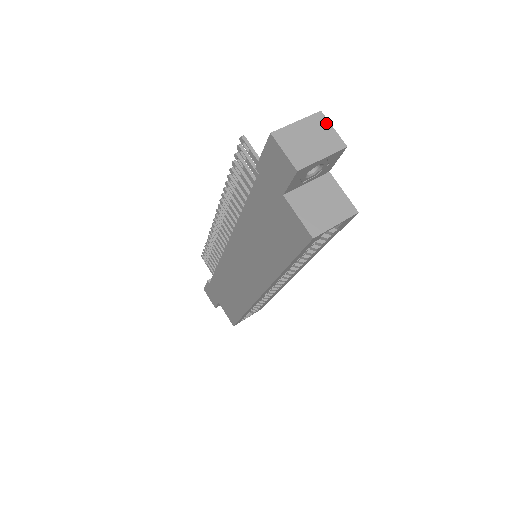
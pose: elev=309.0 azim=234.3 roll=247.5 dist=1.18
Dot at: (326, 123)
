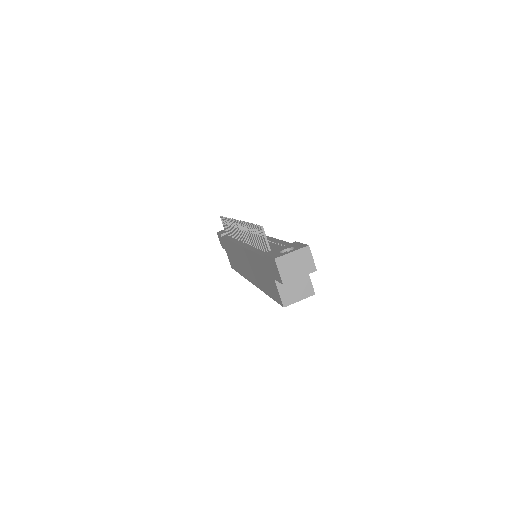
Dot at: (309, 254)
